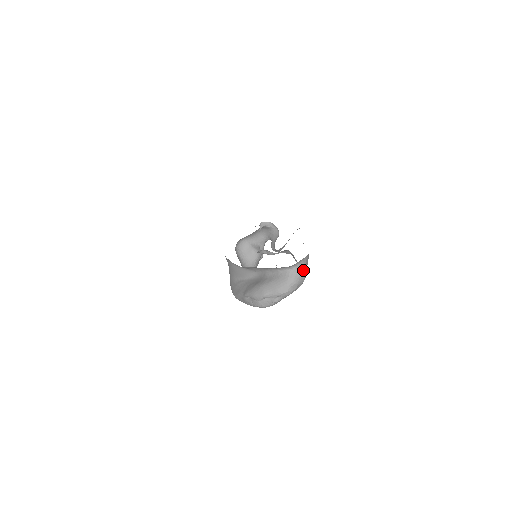
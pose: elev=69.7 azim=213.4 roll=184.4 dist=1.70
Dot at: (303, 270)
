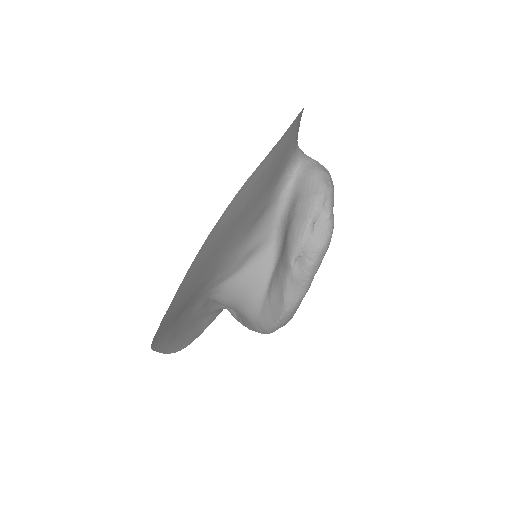
Dot at: (313, 159)
